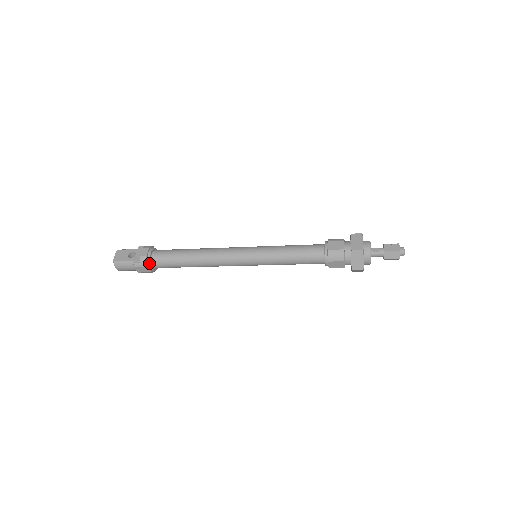
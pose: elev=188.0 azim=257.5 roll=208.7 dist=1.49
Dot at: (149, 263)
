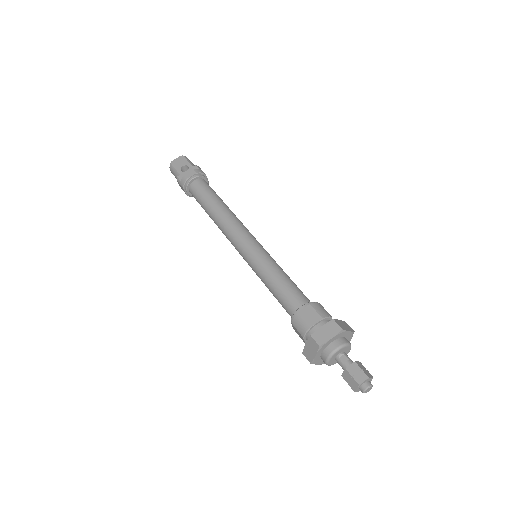
Dot at: (186, 186)
